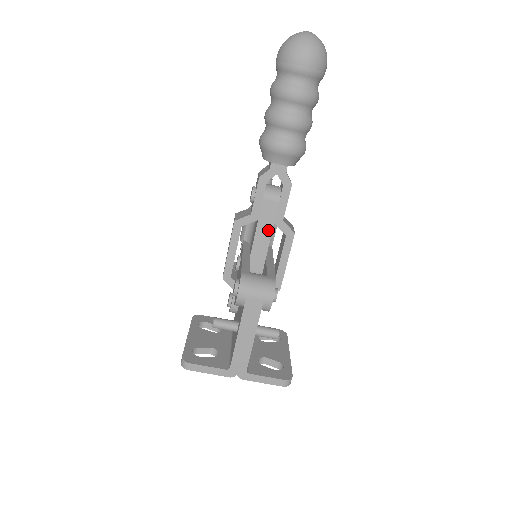
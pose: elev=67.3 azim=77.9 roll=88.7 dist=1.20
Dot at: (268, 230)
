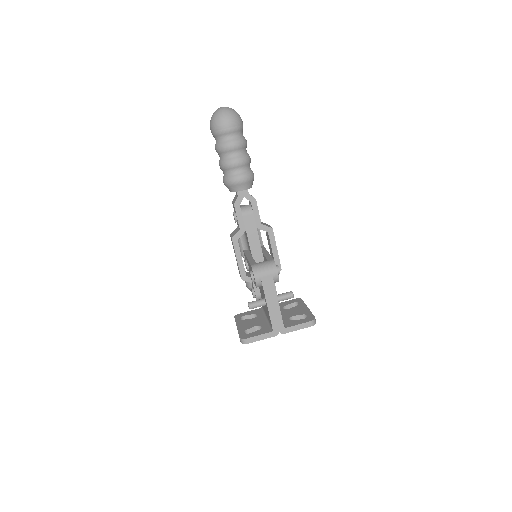
Dot at: (255, 234)
